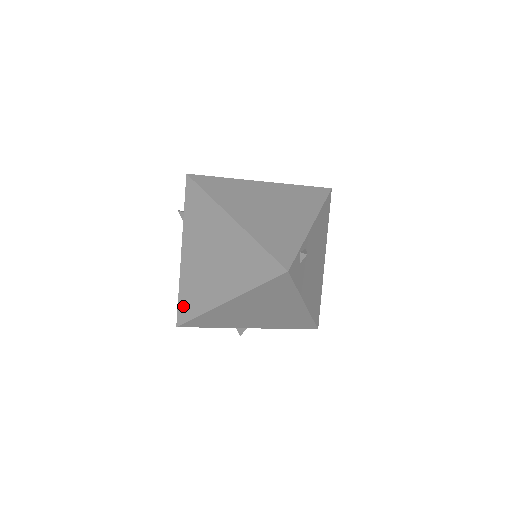
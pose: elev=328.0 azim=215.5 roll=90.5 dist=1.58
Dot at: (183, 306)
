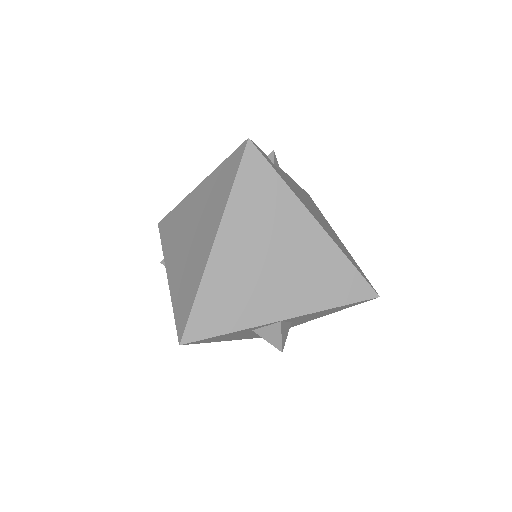
Dot at: (180, 313)
